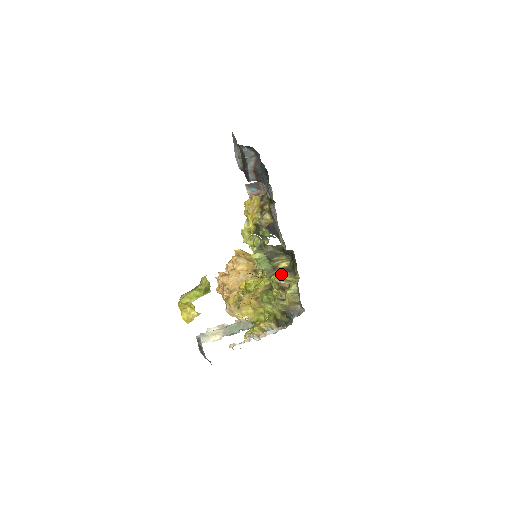
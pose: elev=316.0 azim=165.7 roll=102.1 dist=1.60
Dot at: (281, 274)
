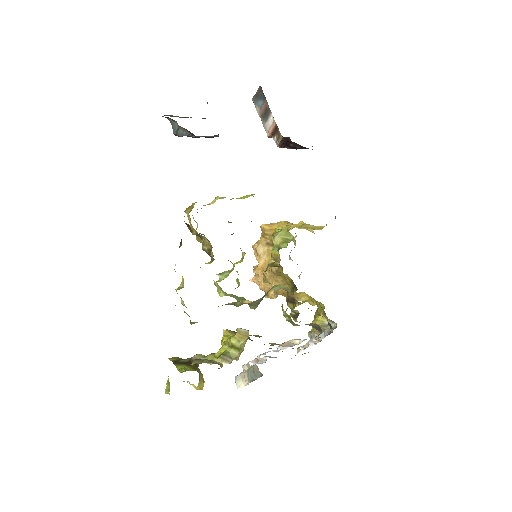
Dot at: (230, 338)
